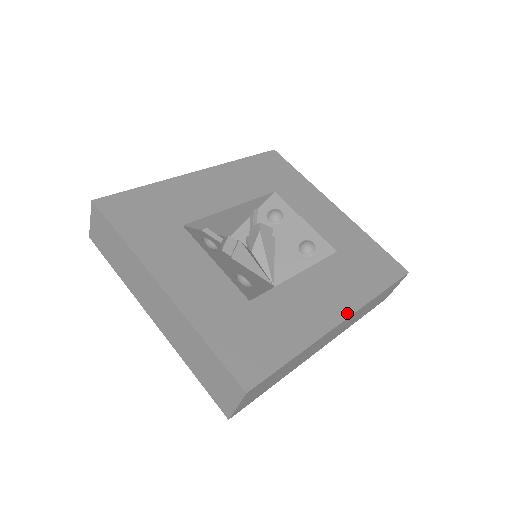
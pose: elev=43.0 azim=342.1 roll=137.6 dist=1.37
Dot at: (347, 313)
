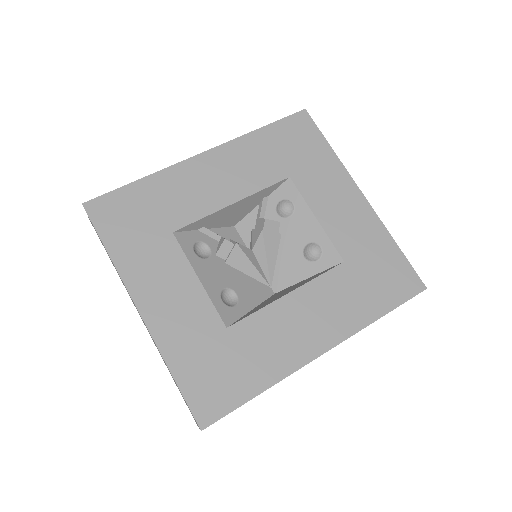
Dot at: (332, 343)
